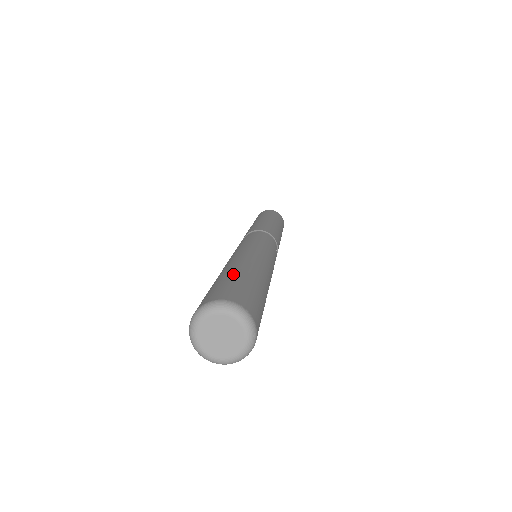
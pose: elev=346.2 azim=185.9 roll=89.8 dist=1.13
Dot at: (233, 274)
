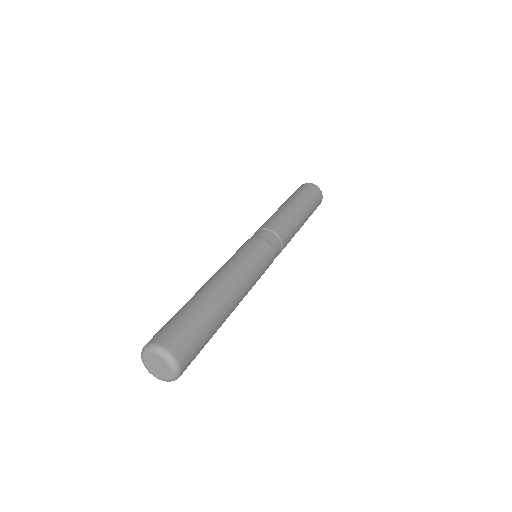
Dot at: (179, 310)
